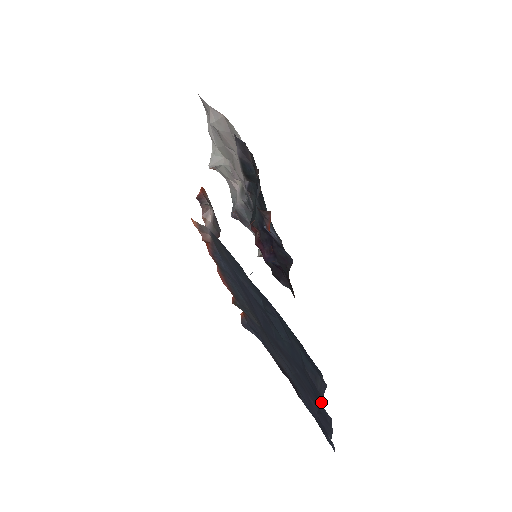
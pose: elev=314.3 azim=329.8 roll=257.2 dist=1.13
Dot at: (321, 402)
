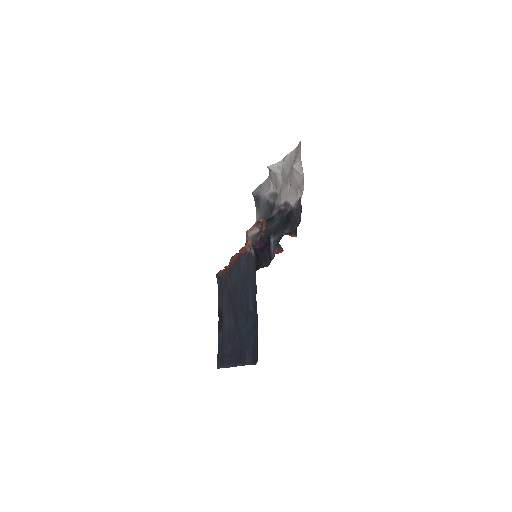
Dot at: (241, 364)
